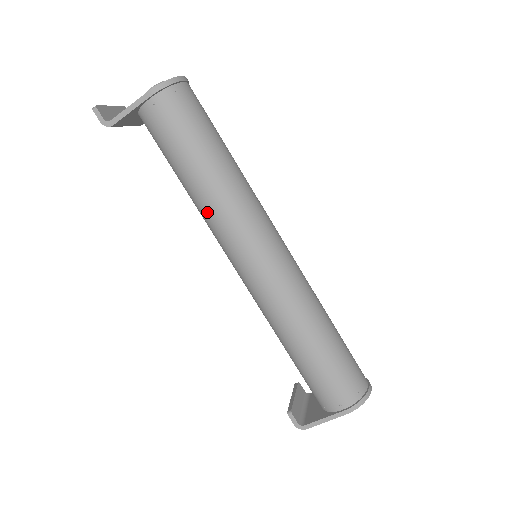
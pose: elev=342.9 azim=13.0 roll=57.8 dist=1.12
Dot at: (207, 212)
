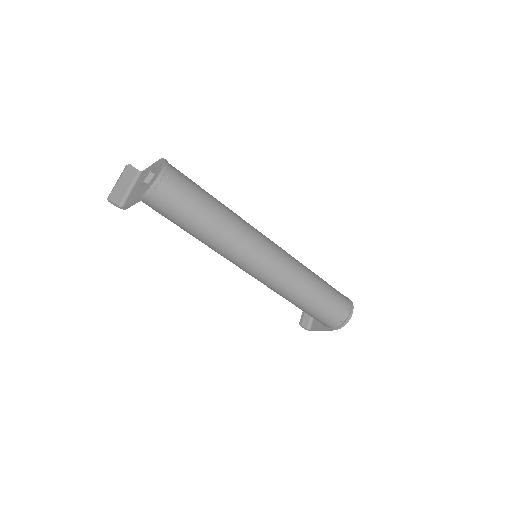
Dot at: occluded
